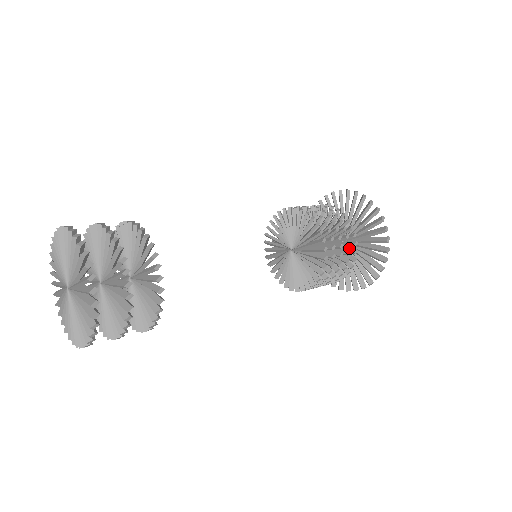
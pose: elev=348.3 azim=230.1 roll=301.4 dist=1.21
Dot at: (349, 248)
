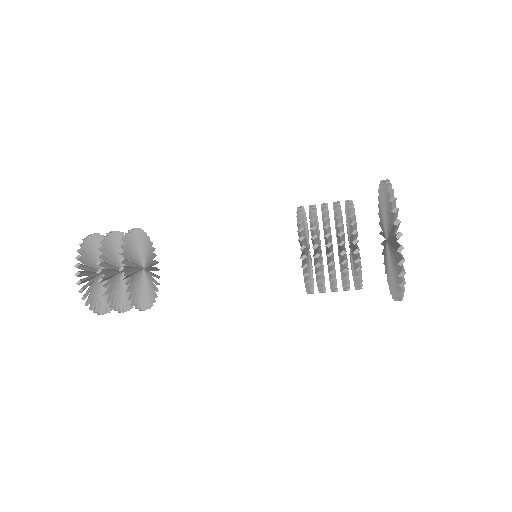
Dot at: occluded
